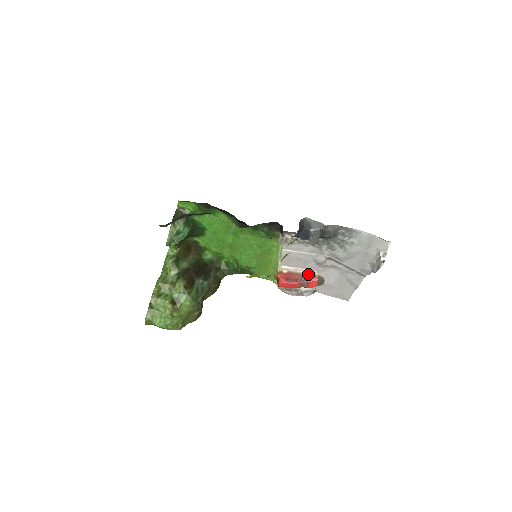
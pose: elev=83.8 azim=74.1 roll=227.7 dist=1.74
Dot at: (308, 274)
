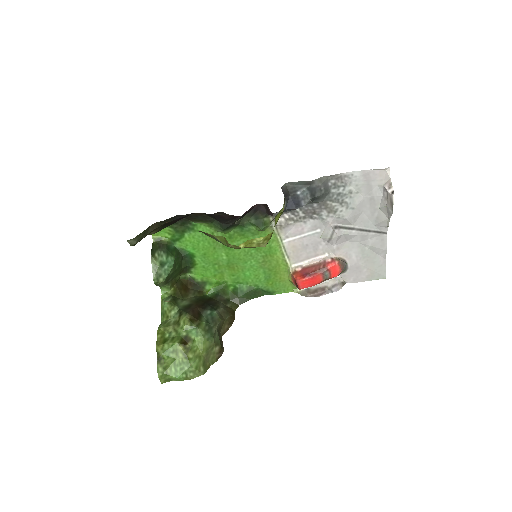
Dot at: (325, 260)
